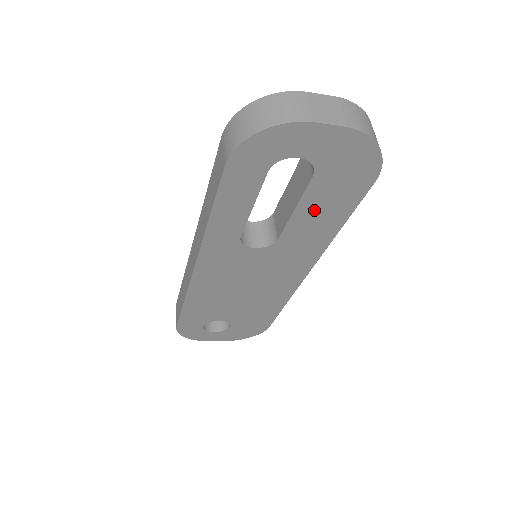
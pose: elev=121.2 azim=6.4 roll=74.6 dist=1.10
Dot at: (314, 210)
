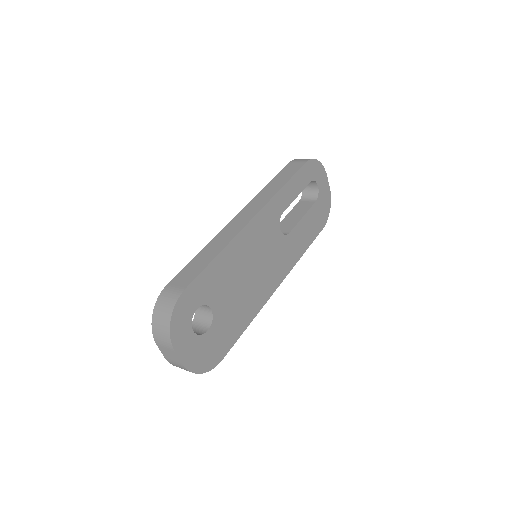
Dot at: (306, 225)
